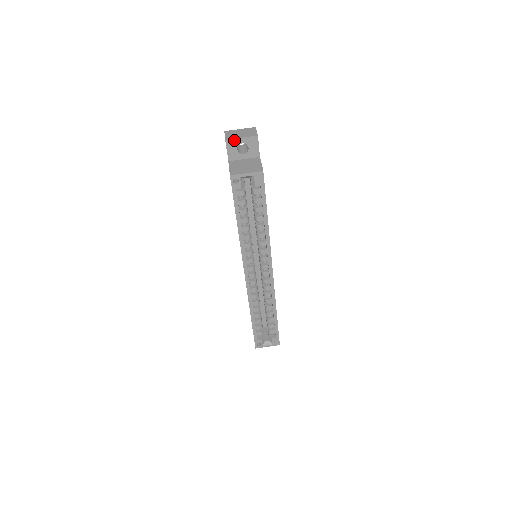
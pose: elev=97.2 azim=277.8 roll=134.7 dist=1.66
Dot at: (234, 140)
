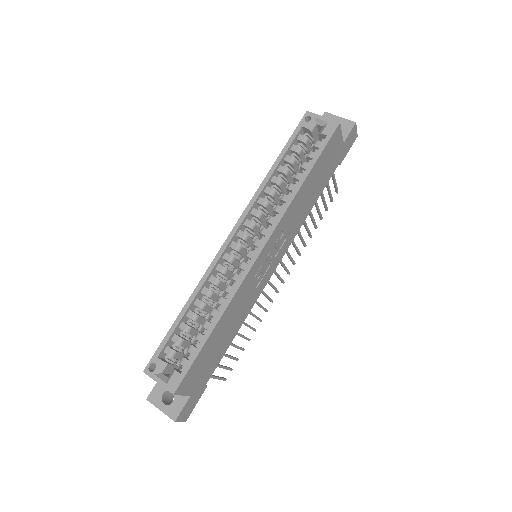
Dot at: (332, 116)
